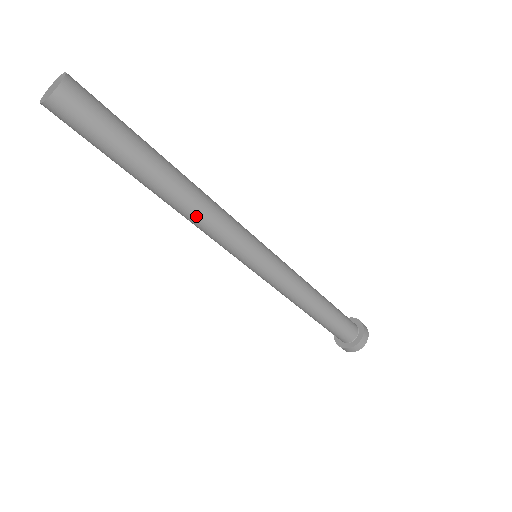
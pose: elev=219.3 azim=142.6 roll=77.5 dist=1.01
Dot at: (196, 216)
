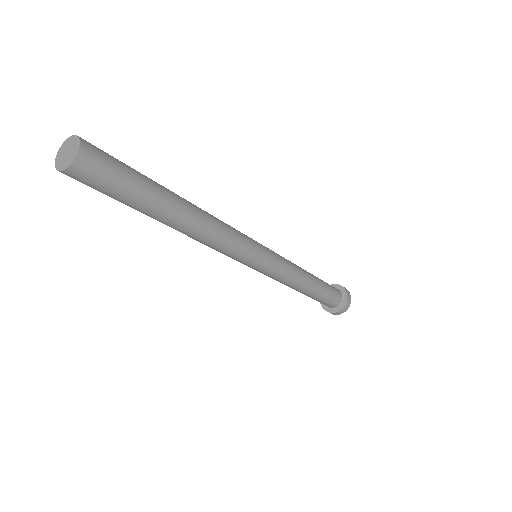
Dot at: (199, 241)
